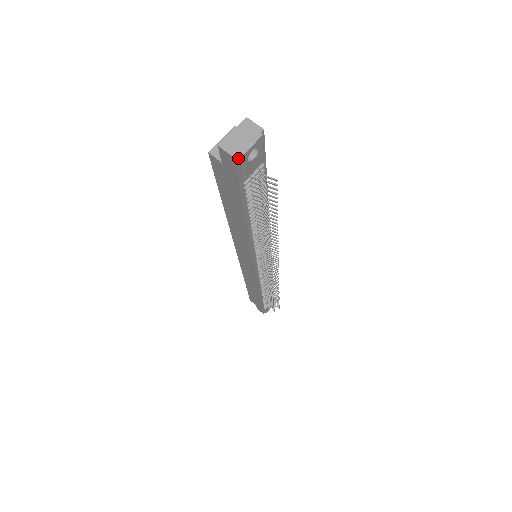
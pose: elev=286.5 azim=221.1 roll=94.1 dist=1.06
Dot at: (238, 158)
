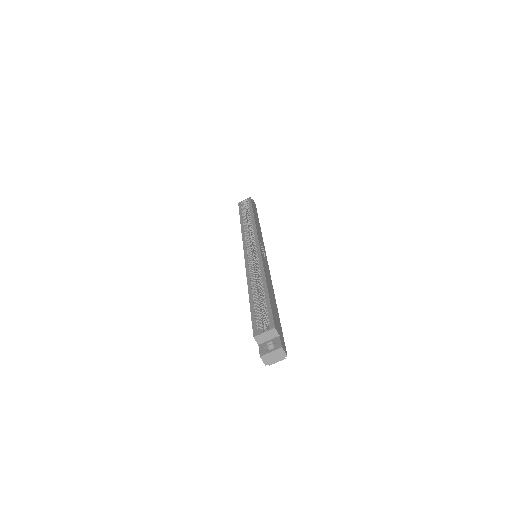
Dot at: (267, 363)
